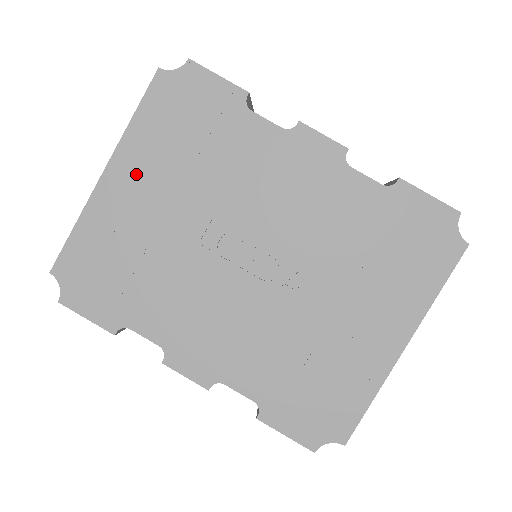
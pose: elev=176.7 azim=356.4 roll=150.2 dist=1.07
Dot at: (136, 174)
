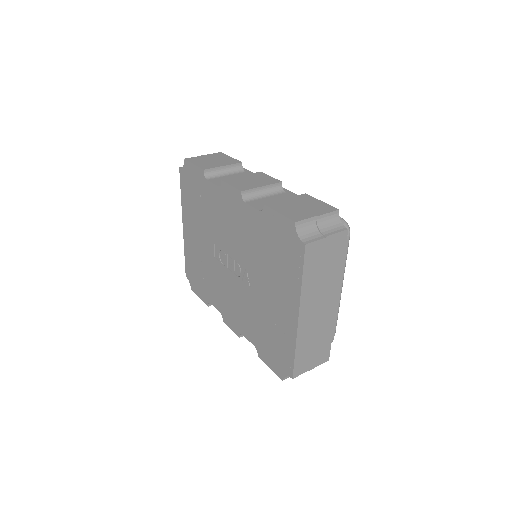
Dot at: (190, 224)
